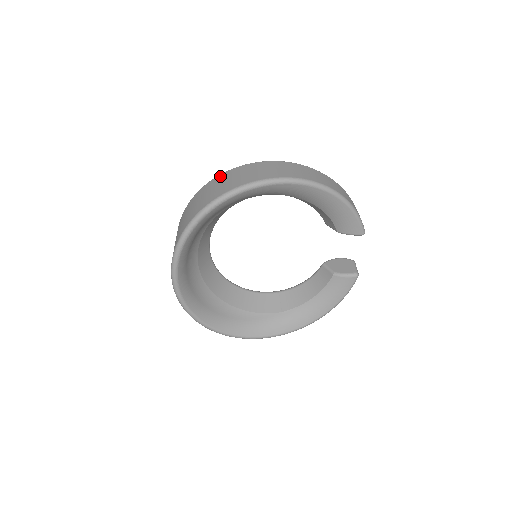
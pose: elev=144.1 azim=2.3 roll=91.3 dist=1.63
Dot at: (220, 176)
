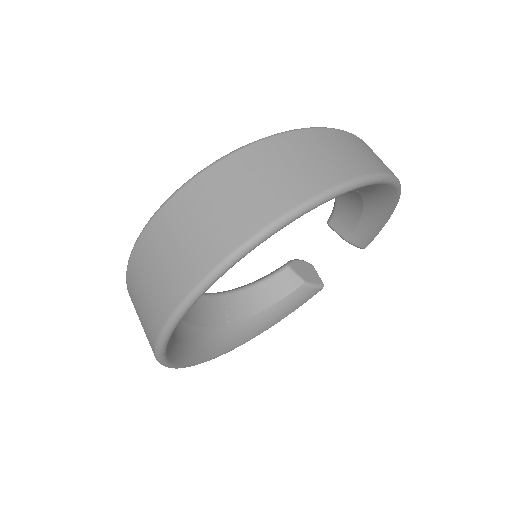
Dot at: (302, 134)
